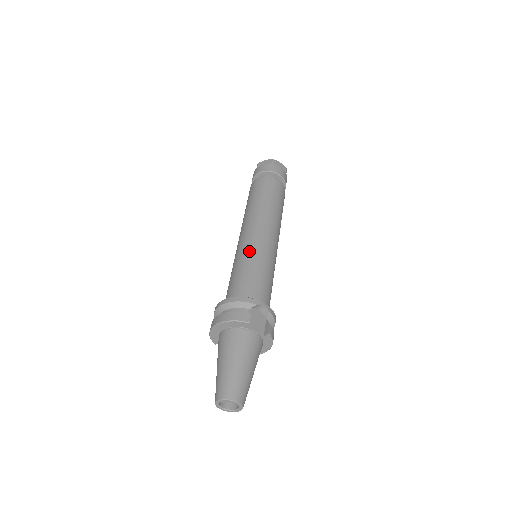
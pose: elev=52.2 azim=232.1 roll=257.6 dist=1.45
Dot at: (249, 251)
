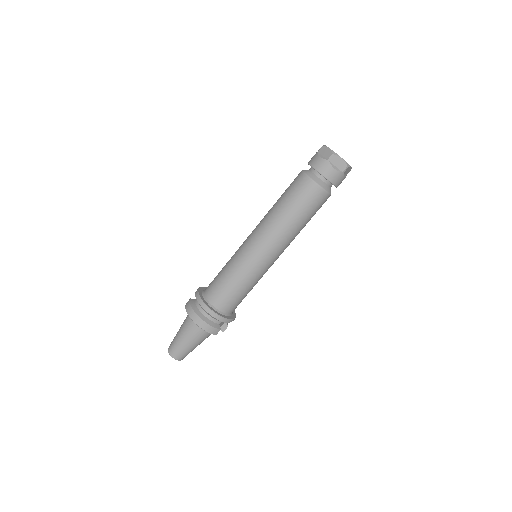
Dot at: (252, 273)
